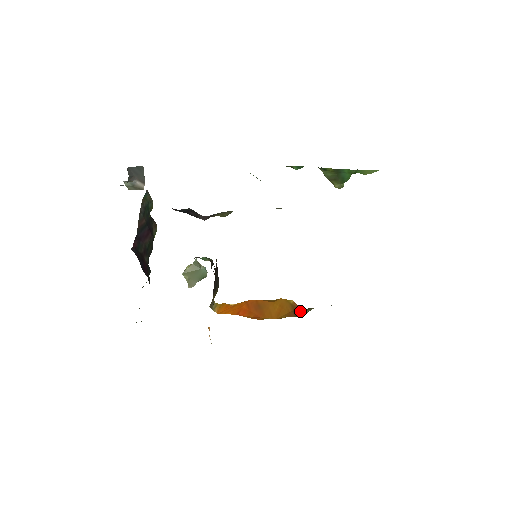
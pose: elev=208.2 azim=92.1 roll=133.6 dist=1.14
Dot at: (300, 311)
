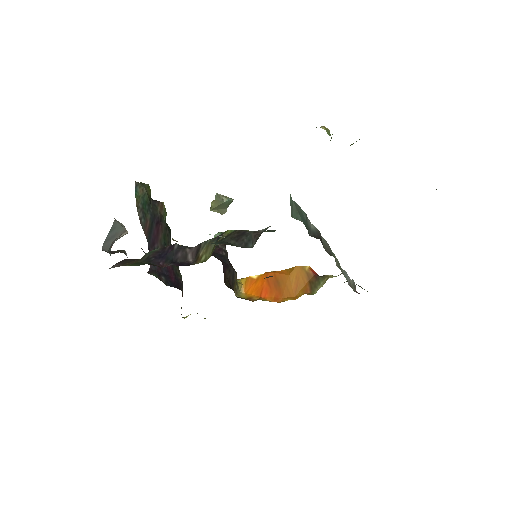
Dot at: (315, 283)
